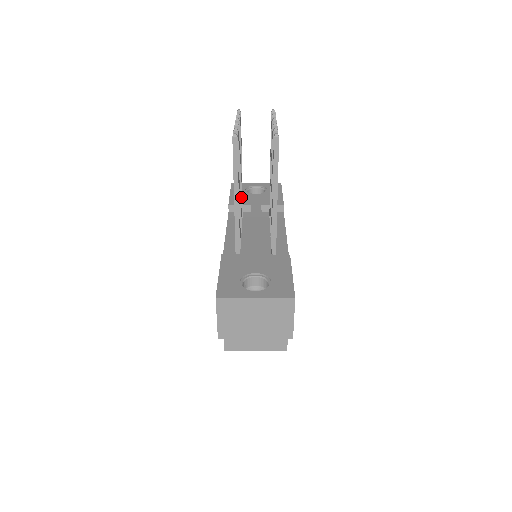
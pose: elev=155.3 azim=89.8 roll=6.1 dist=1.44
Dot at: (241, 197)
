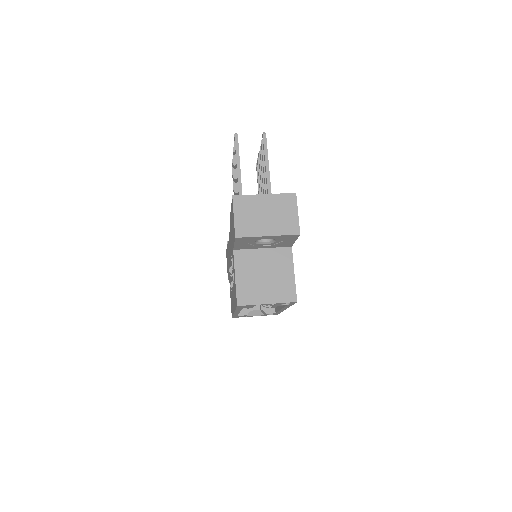
Dot at: occluded
